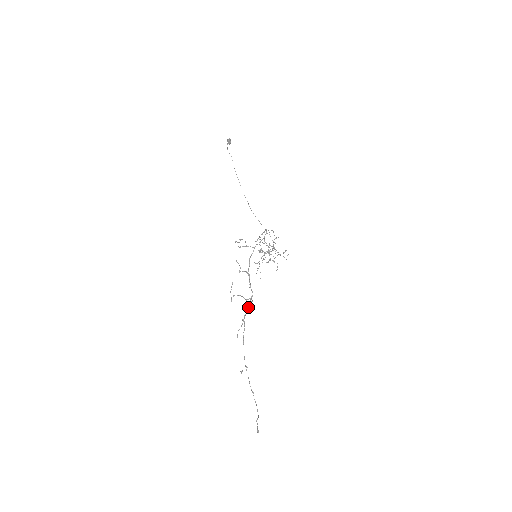
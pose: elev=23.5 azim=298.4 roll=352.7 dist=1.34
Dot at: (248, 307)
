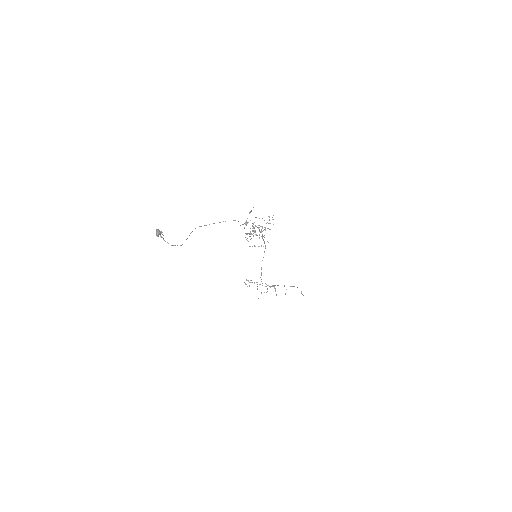
Dot at: (275, 290)
